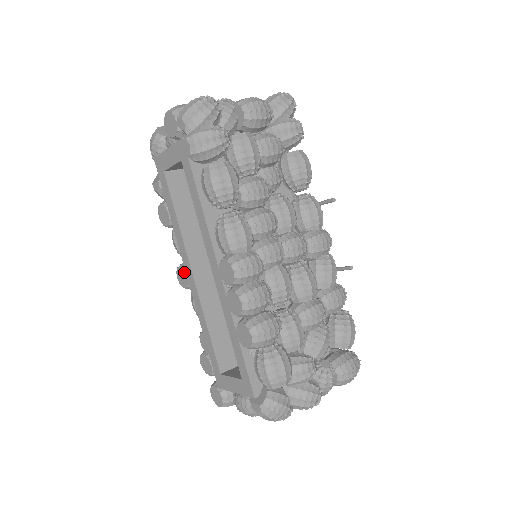
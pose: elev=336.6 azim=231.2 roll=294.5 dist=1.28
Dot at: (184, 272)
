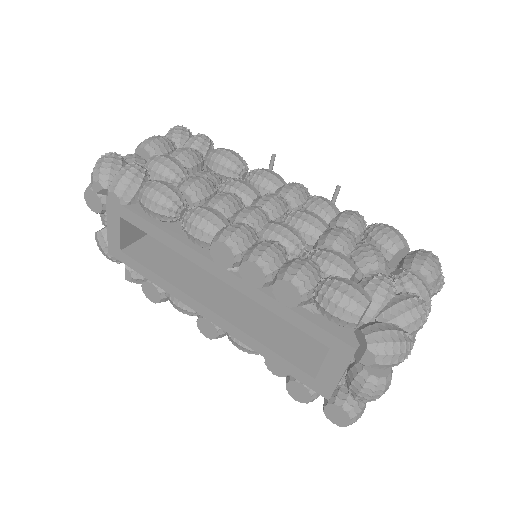
Dot at: (203, 320)
